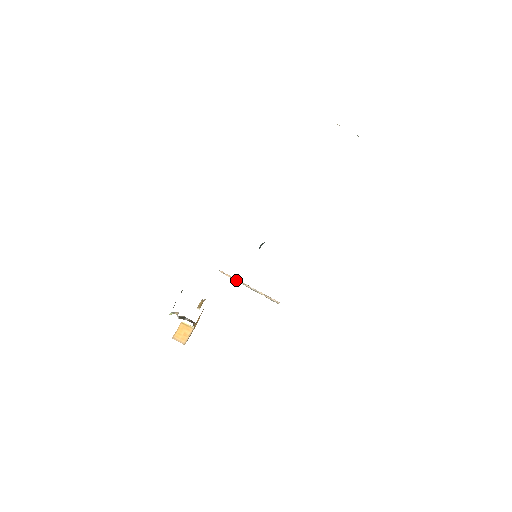
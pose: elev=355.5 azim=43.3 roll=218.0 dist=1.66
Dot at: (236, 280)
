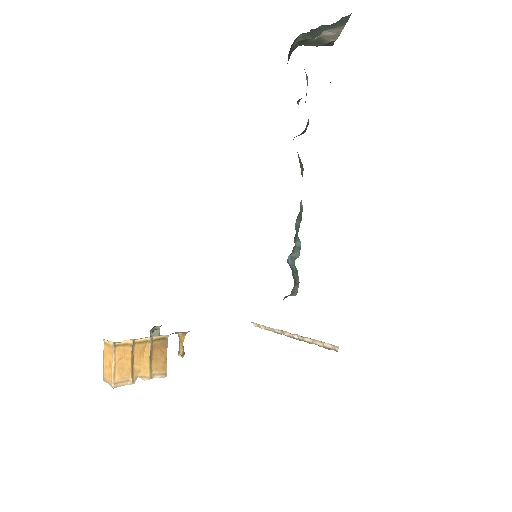
Dot at: (273, 330)
